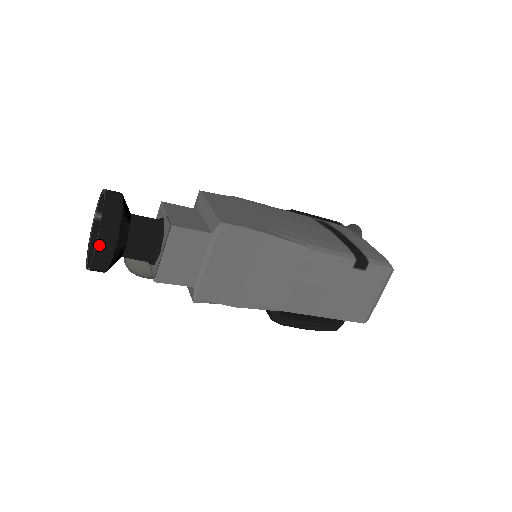
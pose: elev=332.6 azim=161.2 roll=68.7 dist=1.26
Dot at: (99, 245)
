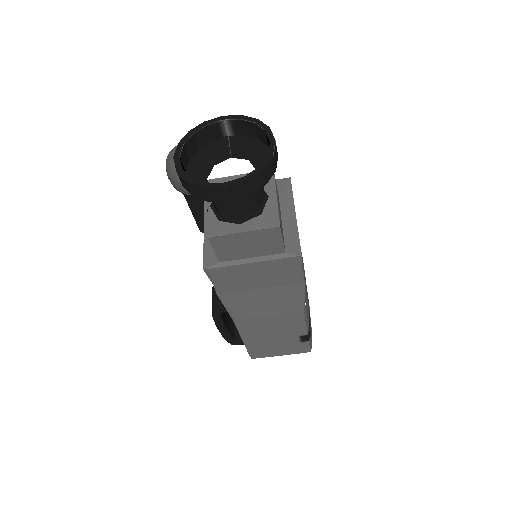
Dot at: (228, 188)
